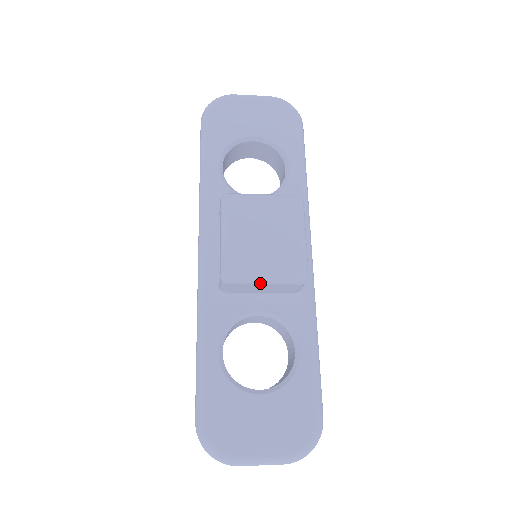
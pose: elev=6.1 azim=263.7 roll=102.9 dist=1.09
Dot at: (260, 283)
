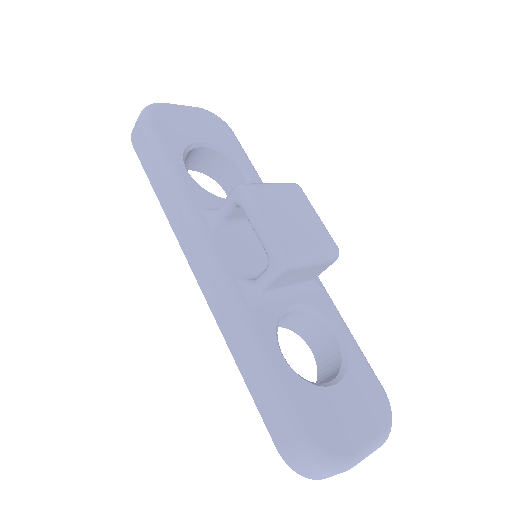
Dot at: (309, 265)
